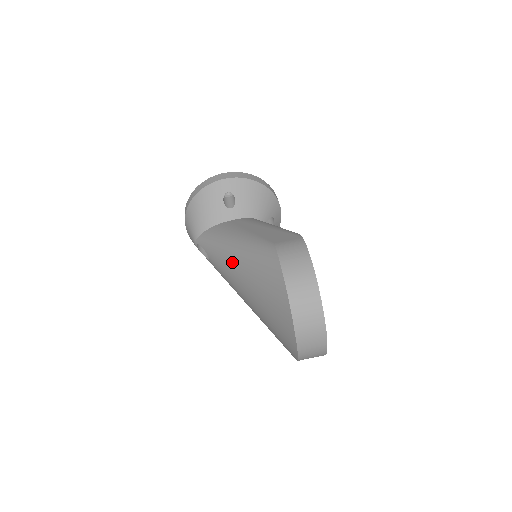
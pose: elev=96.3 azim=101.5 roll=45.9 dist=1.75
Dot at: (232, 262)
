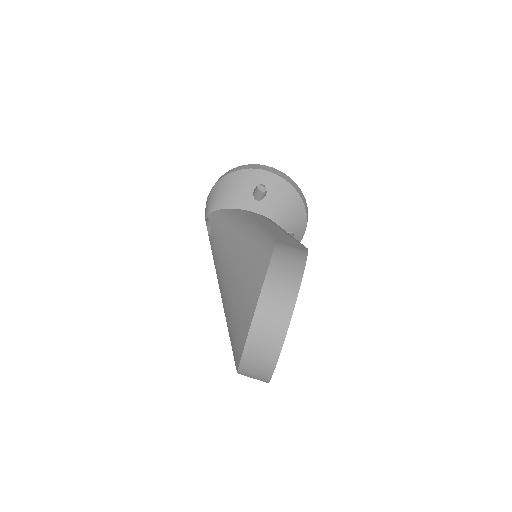
Dot at: (228, 244)
